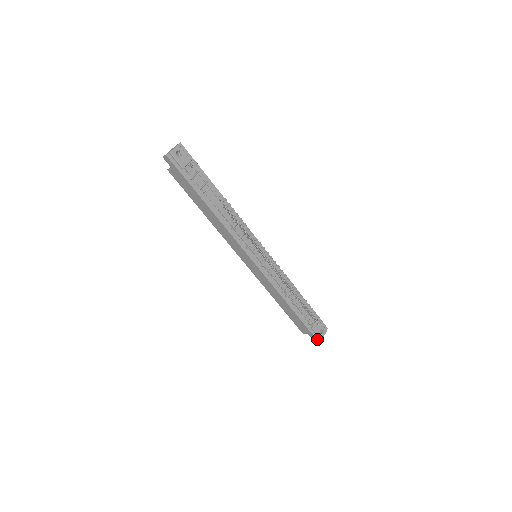
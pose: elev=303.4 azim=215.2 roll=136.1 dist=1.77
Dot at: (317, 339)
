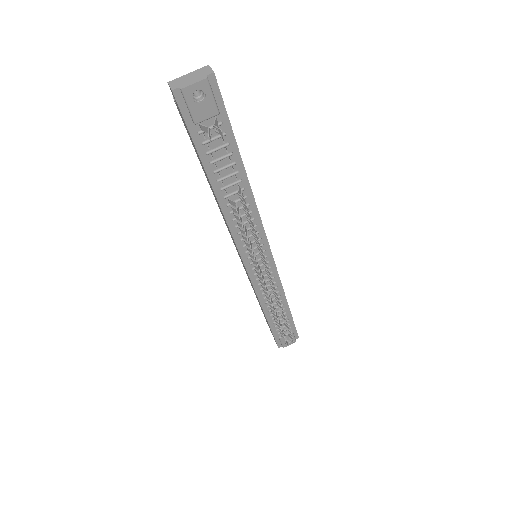
Dot at: (279, 345)
